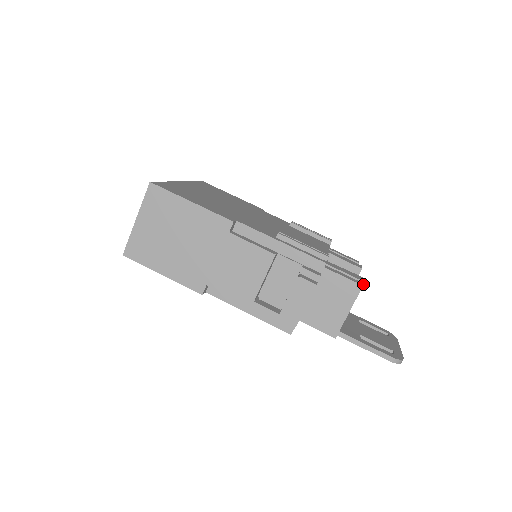
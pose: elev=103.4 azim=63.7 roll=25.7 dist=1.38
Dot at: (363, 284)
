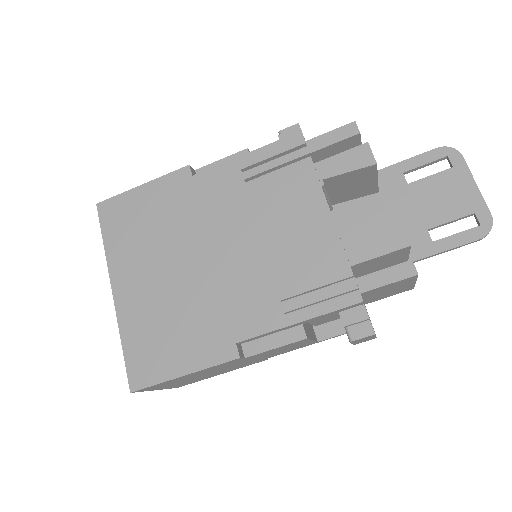
Dot at: (410, 247)
